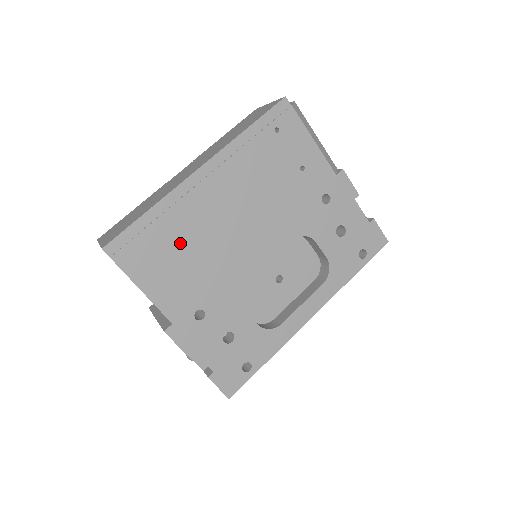
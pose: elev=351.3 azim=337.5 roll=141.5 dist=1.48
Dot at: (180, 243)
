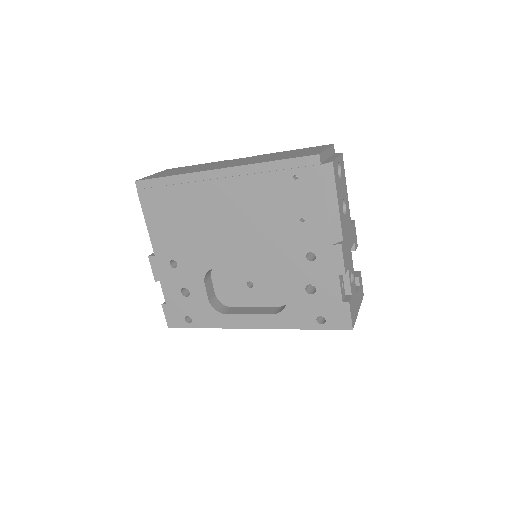
Dot at: (182, 210)
